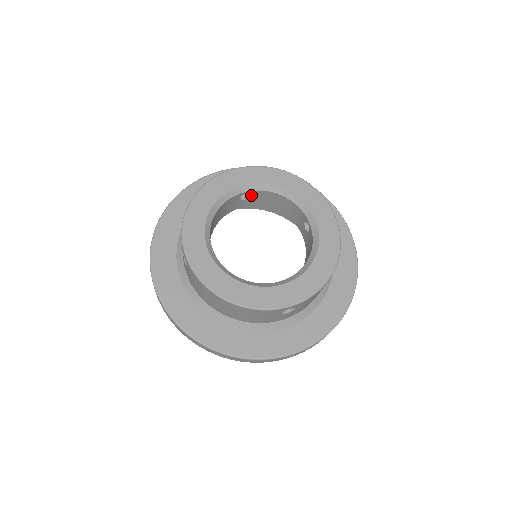
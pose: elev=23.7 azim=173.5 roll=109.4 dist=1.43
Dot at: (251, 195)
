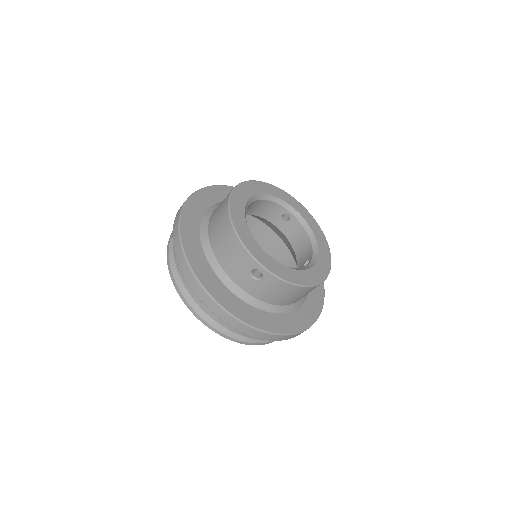
Dot at: (291, 220)
